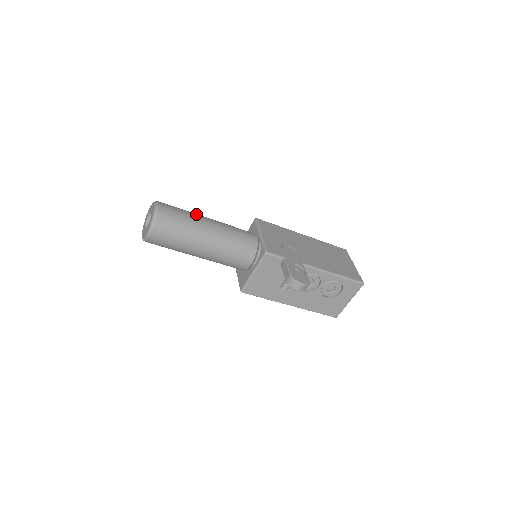
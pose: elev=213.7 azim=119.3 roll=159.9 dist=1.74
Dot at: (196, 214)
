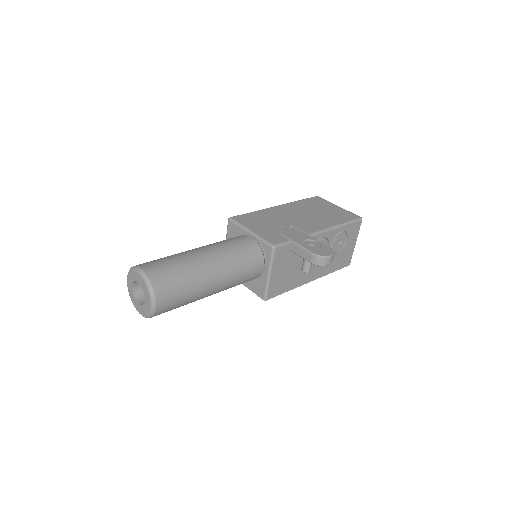
Dot at: (182, 253)
